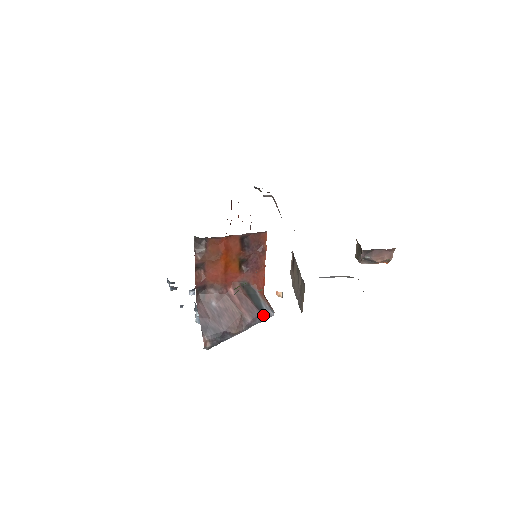
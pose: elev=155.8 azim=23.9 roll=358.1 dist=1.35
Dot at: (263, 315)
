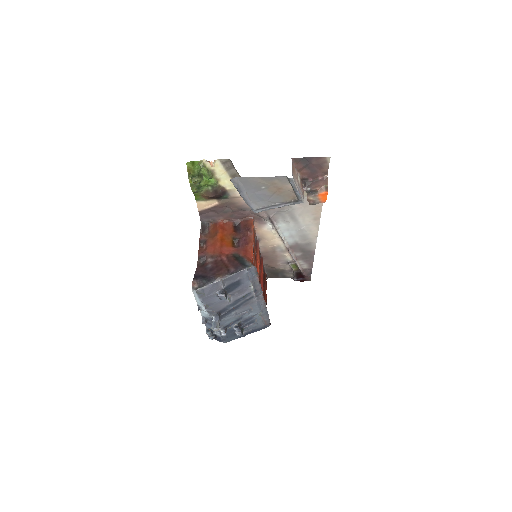
Dot at: (244, 266)
